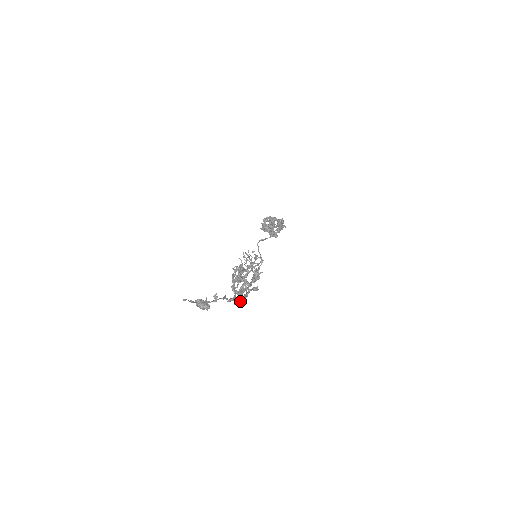
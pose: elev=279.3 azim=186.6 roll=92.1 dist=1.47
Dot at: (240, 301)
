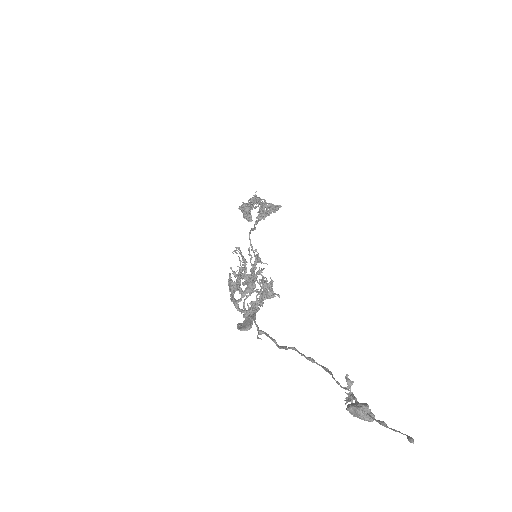
Dot at: (250, 327)
